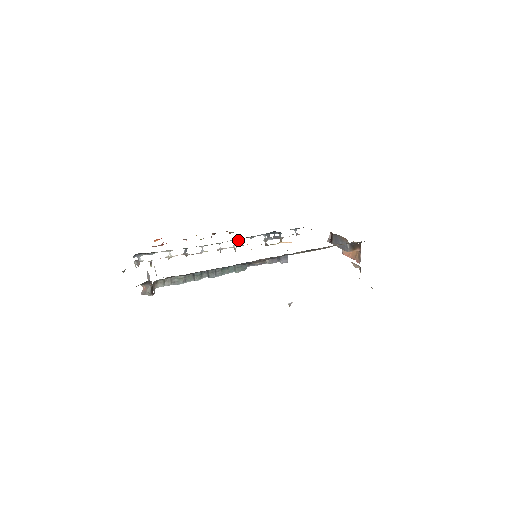
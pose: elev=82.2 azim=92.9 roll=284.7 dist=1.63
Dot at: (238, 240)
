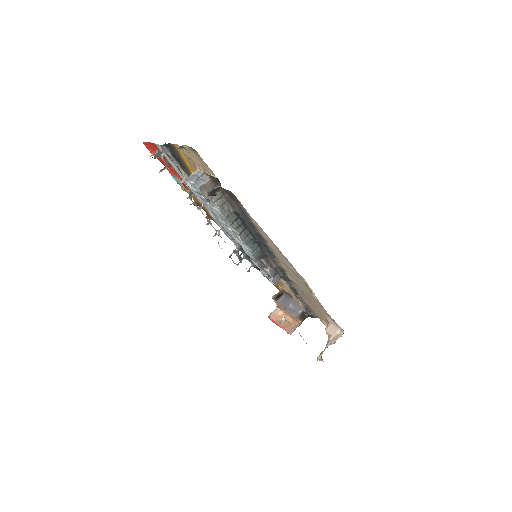
Dot at: (224, 229)
